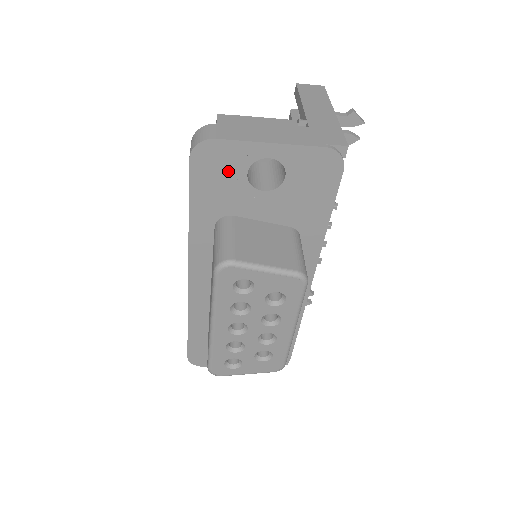
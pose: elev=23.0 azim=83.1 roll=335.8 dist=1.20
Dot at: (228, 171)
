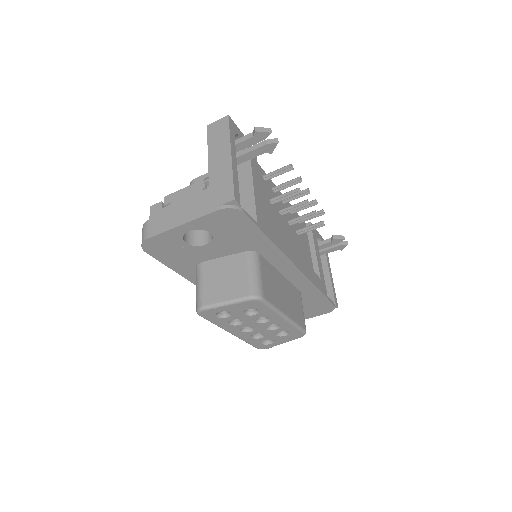
Dot at: (173, 247)
